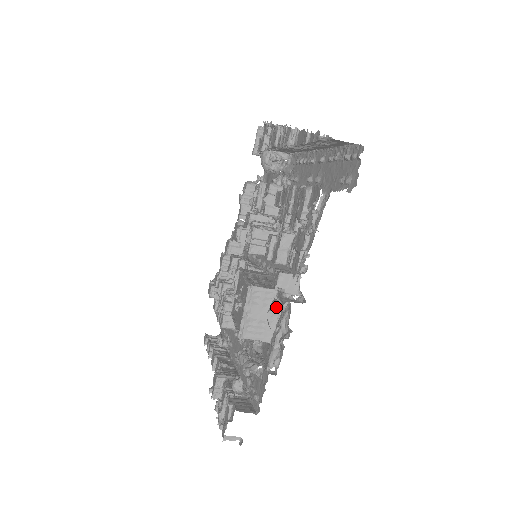
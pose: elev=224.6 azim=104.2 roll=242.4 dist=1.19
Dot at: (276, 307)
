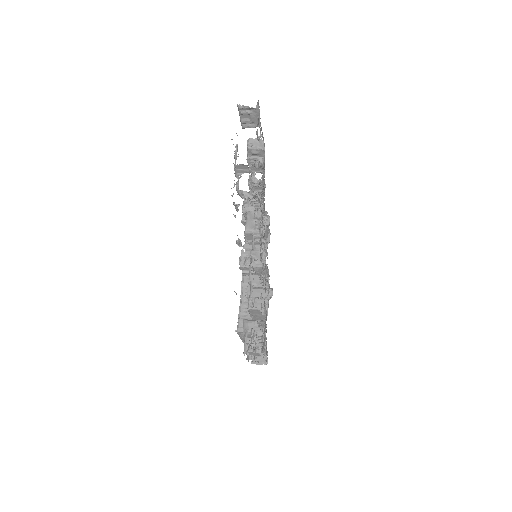
Dot at: occluded
